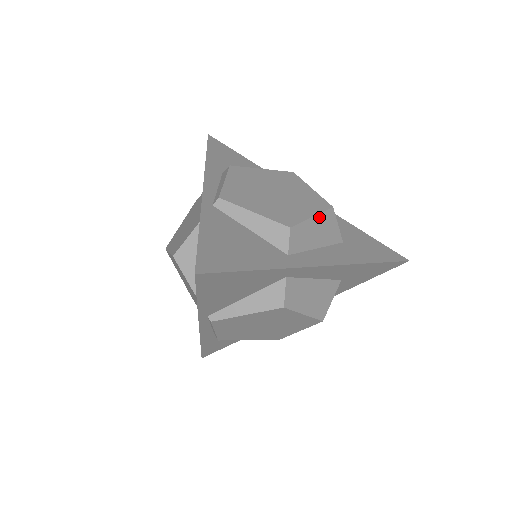
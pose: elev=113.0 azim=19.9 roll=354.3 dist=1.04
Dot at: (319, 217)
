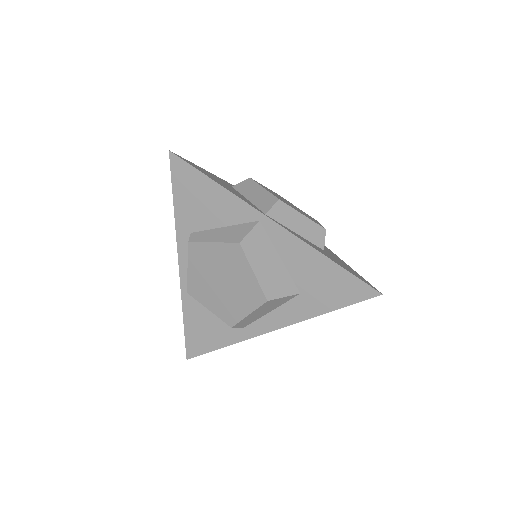
Dot at: (256, 311)
